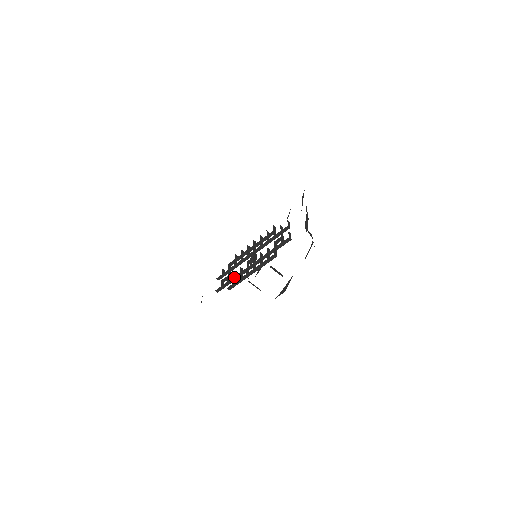
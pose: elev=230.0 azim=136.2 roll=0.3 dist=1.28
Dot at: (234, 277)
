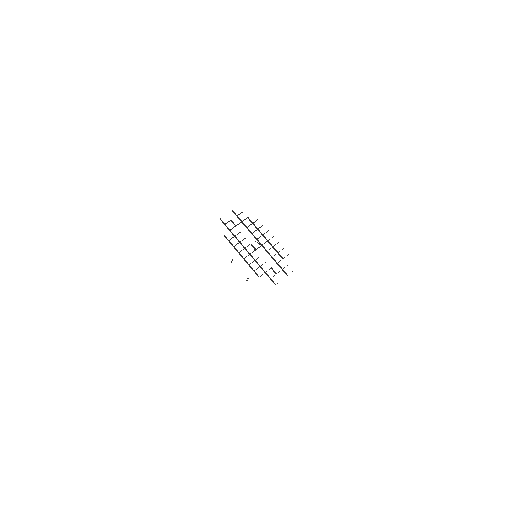
Dot at: (235, 236)
